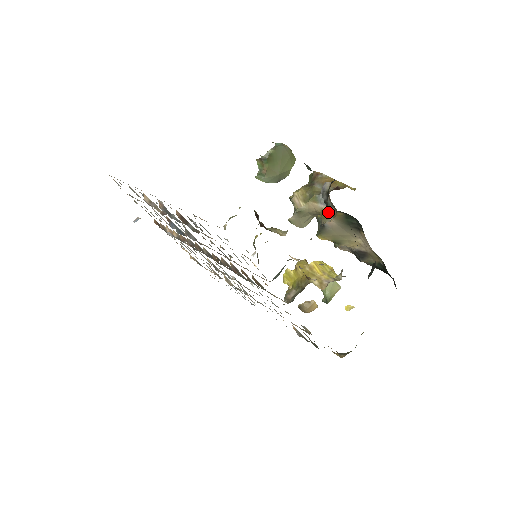
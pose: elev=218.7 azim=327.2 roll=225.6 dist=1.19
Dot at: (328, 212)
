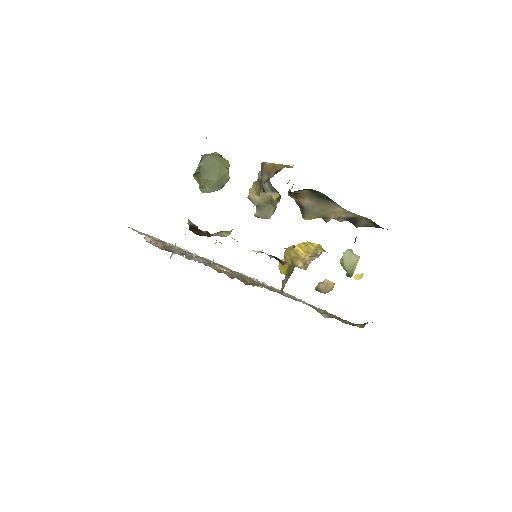
Dot at: (275, 197)
